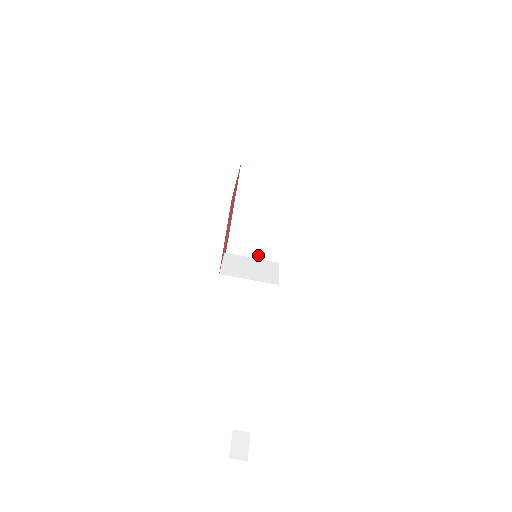
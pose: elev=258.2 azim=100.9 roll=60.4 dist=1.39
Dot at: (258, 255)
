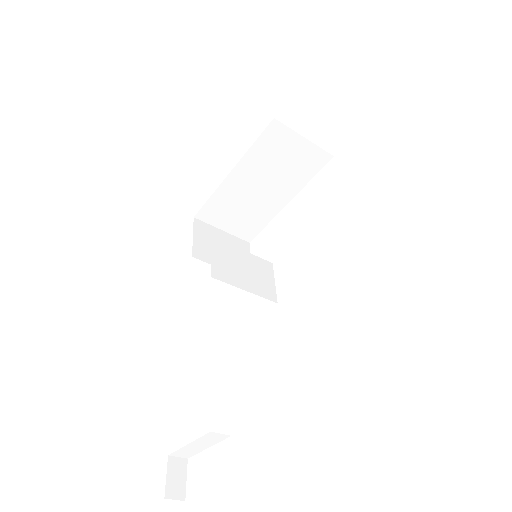
Dot at: (233, 230)
